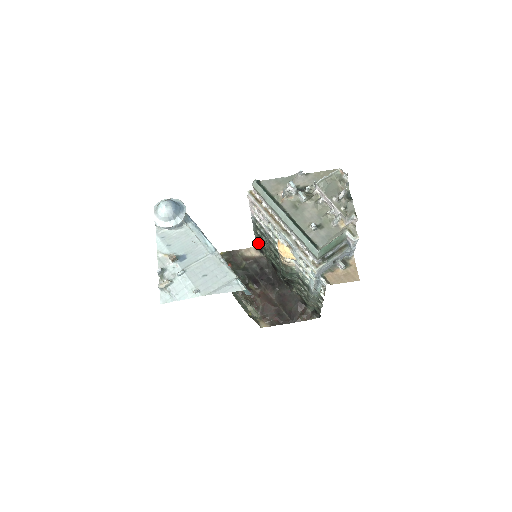
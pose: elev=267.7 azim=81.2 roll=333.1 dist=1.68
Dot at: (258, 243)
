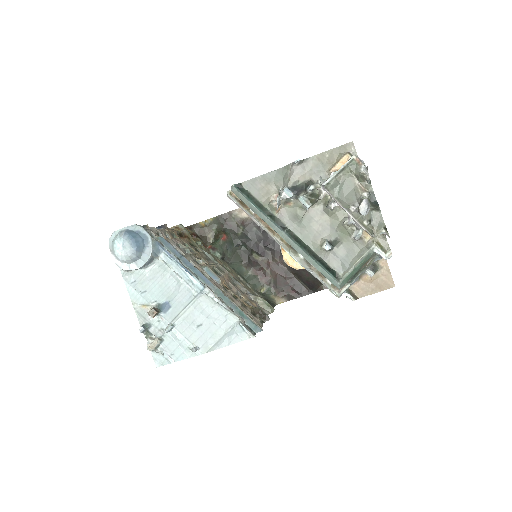
Dot at: occluded
